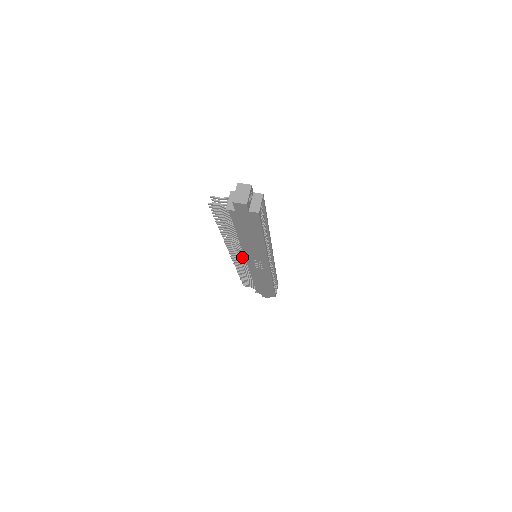
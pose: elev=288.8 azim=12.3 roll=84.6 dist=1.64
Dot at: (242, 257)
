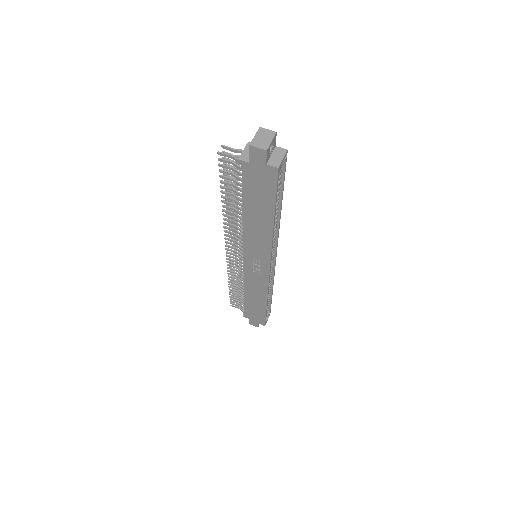
Dot at: (239, 254)
